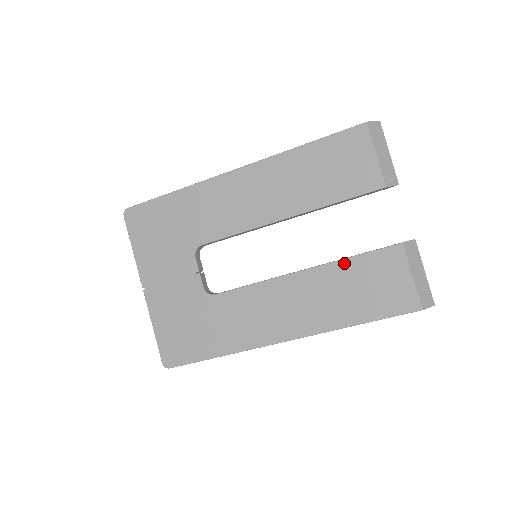
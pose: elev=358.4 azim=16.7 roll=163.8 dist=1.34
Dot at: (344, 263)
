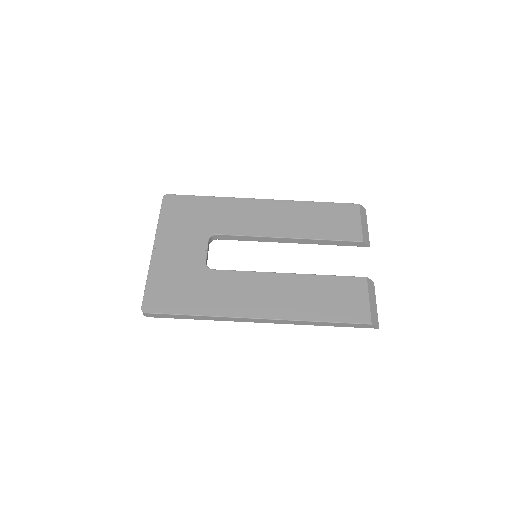
Dot at: (322, 277)
